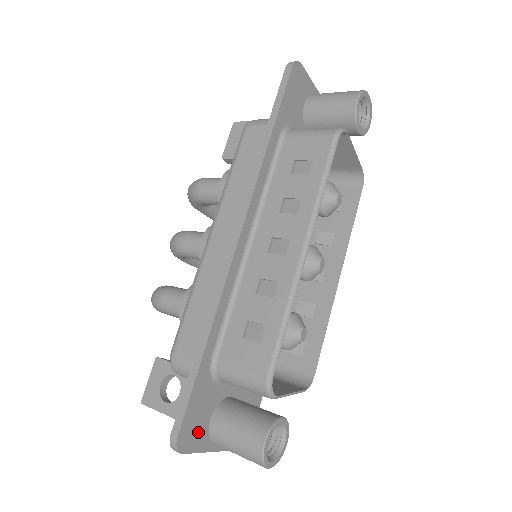
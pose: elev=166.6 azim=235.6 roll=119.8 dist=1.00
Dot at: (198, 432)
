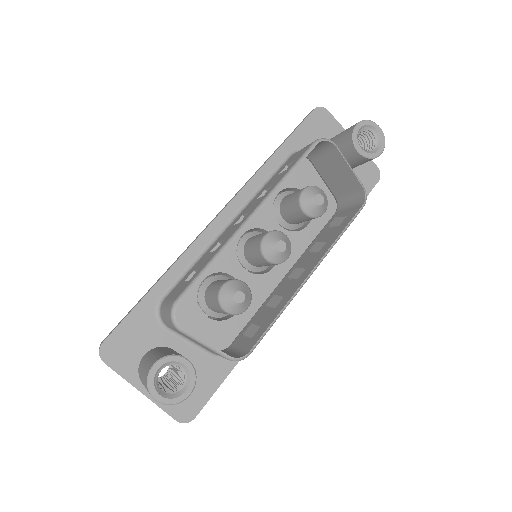
Dot at: (127, 356)
